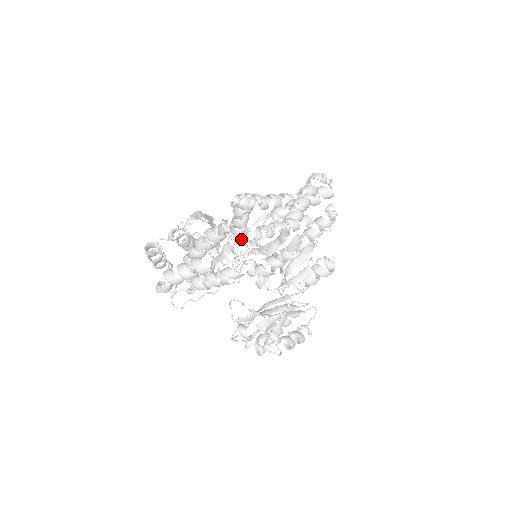
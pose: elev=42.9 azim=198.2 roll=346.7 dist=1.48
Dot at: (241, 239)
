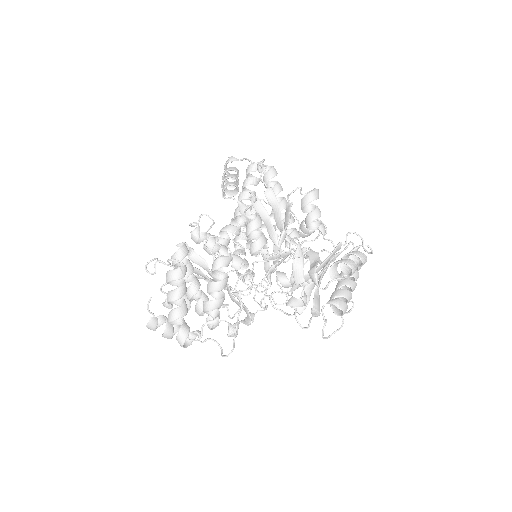
Dot at: (235, 261)
